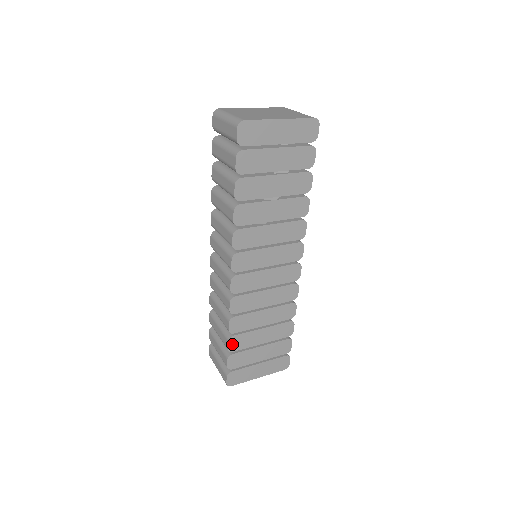
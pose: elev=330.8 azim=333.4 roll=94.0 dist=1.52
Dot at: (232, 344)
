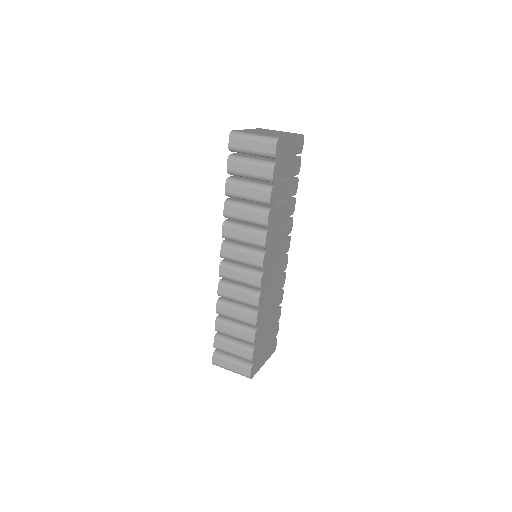
Dot at: (256, 337)
